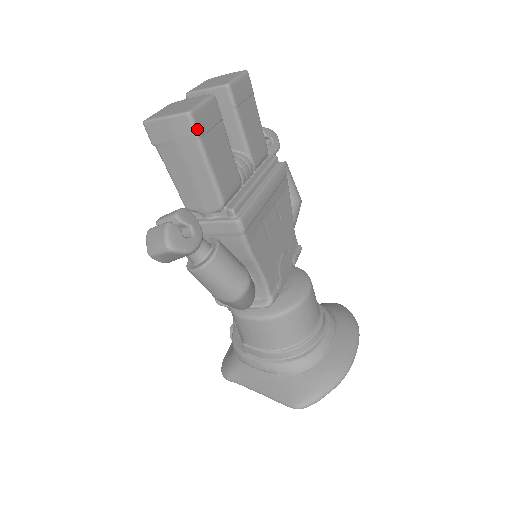
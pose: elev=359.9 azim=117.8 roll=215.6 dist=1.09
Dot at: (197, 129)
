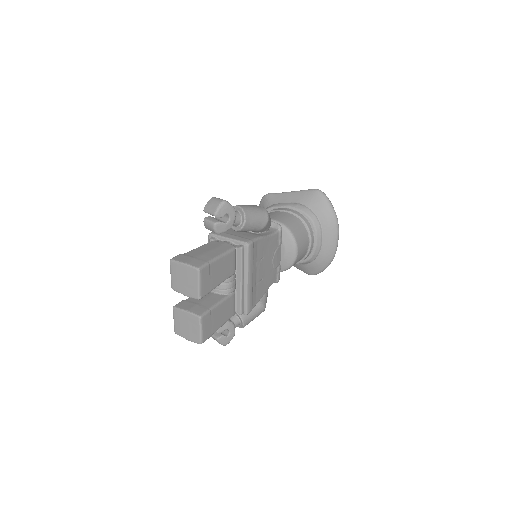
Dot at: (208, 338)
